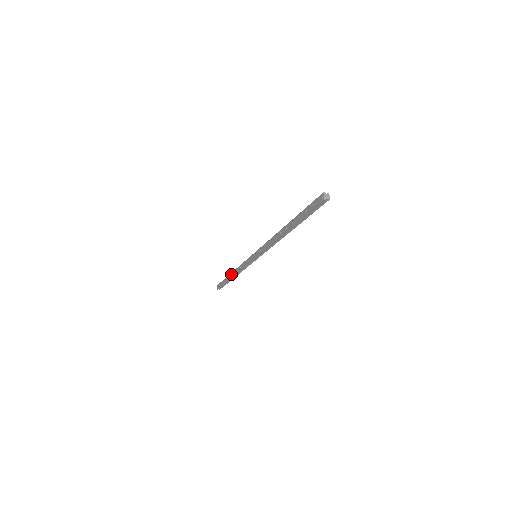
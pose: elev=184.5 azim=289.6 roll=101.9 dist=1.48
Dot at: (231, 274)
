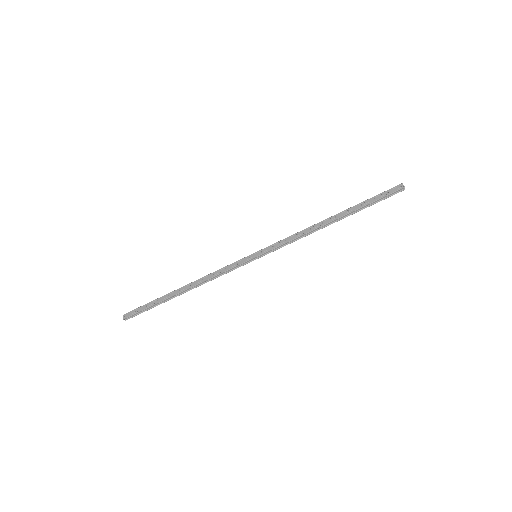
Dot at: (182, 288)
